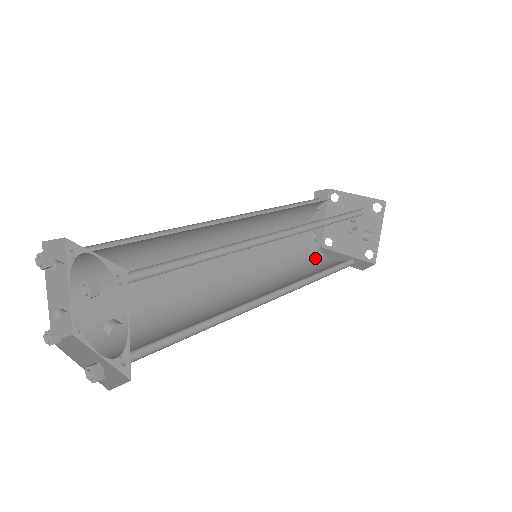
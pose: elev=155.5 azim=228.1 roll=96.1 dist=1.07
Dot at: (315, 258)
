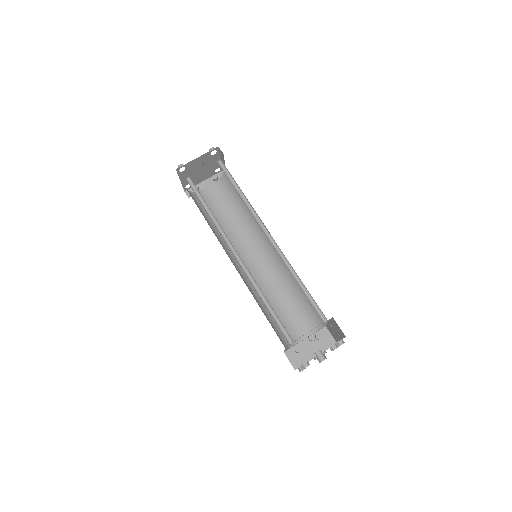
Dot at: (280, 337)
